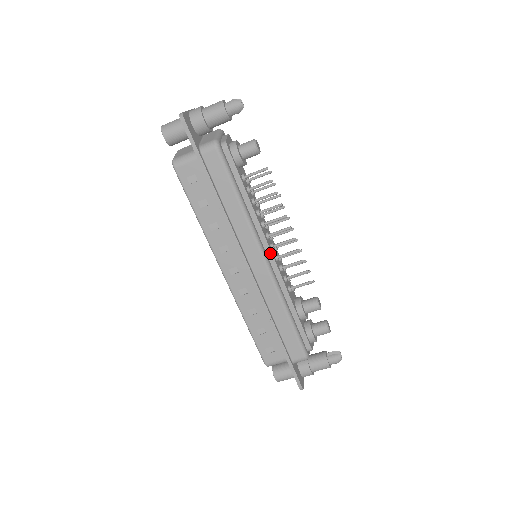
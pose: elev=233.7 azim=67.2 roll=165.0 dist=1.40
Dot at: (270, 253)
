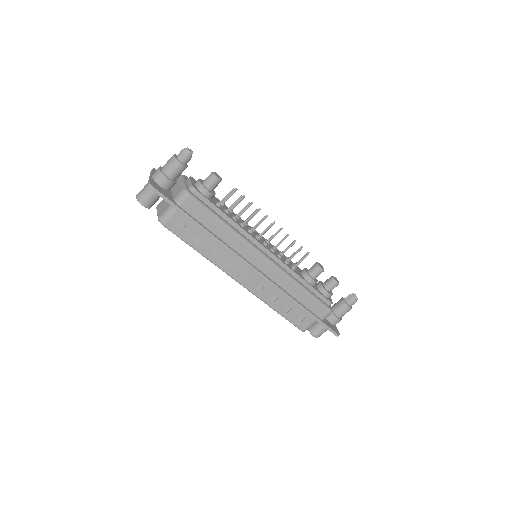
Dot at: (266, 250)
